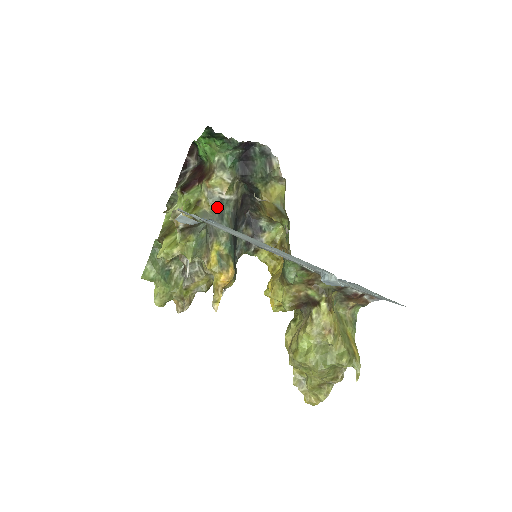
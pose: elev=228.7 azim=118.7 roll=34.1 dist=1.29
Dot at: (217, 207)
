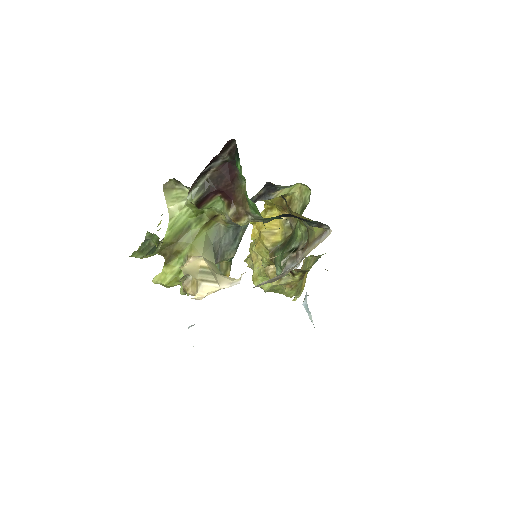
Dot at: (235, 226)
